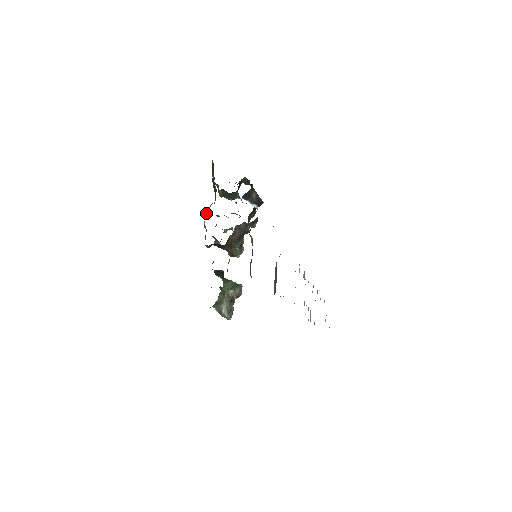
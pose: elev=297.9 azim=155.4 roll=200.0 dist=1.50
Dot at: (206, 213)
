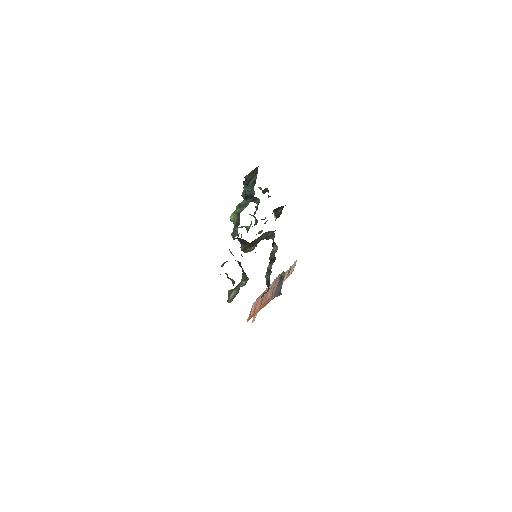
Dot at: (241, 210)
